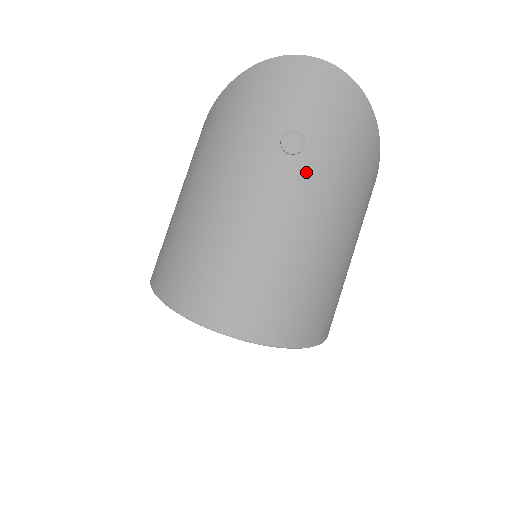
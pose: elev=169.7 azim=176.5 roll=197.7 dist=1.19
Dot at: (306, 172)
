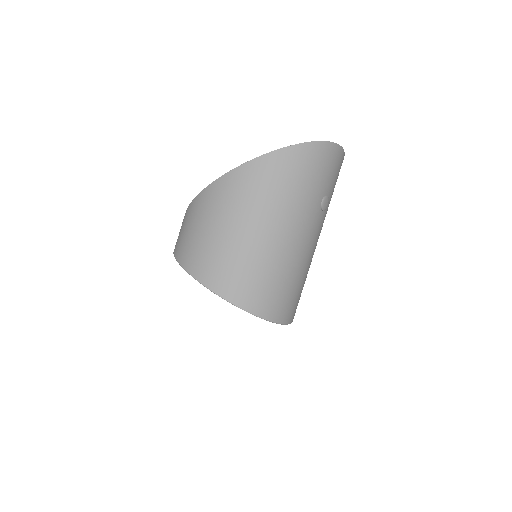
Dot at: (323, 220)
